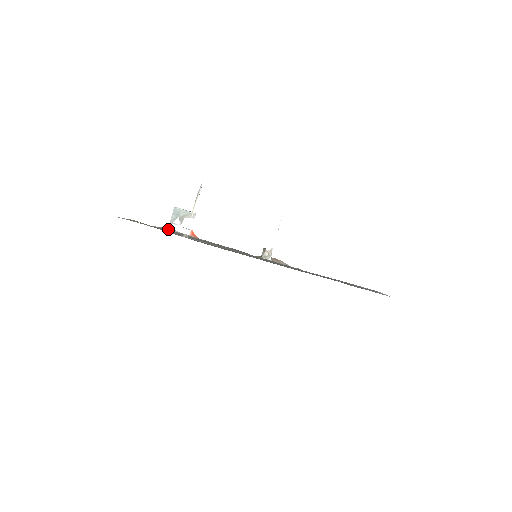
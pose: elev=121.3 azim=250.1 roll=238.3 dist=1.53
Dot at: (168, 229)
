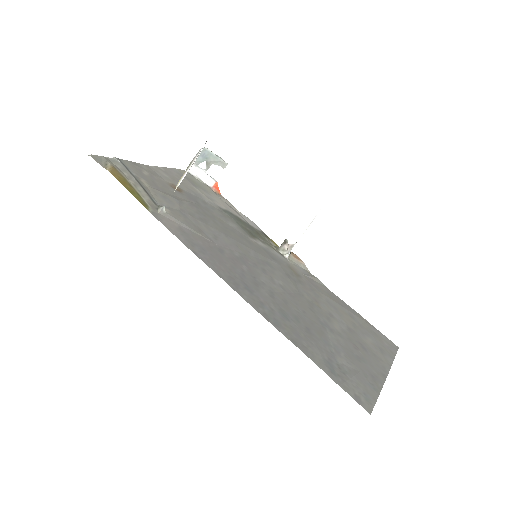
Dot at: (189, 171)
